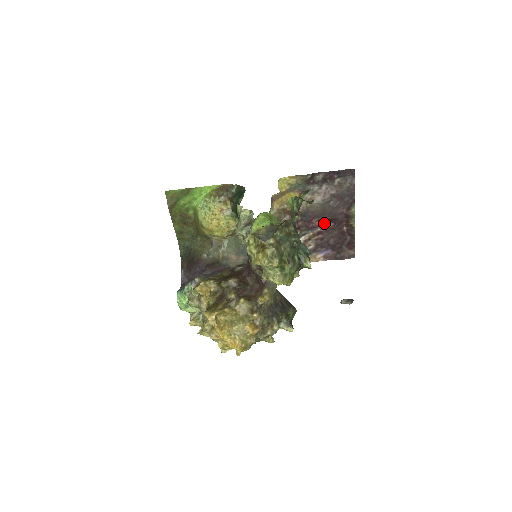
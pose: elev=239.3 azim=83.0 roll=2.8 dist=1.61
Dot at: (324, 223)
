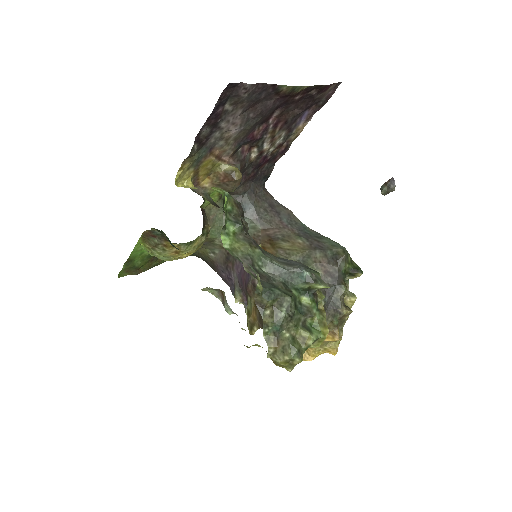
Dot at: (268, 119)
